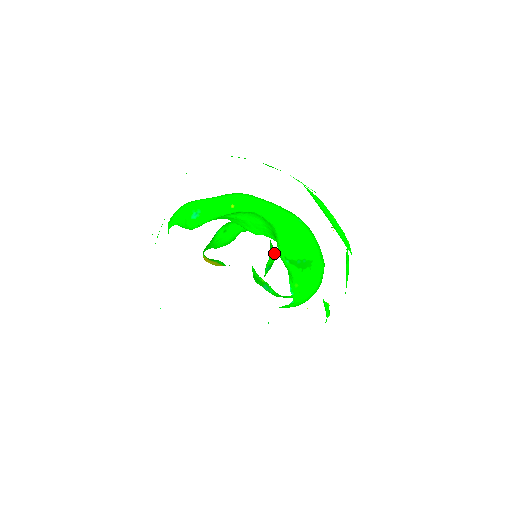
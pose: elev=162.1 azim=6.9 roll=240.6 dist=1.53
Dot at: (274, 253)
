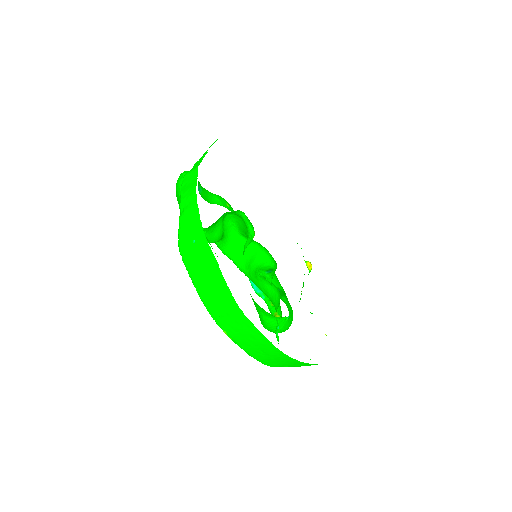
Dot at: (268, 262)
